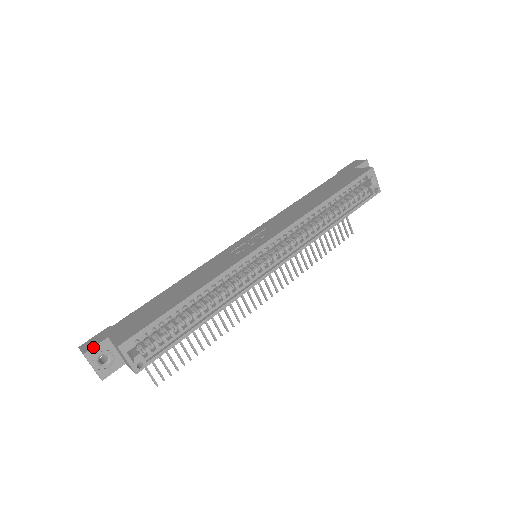
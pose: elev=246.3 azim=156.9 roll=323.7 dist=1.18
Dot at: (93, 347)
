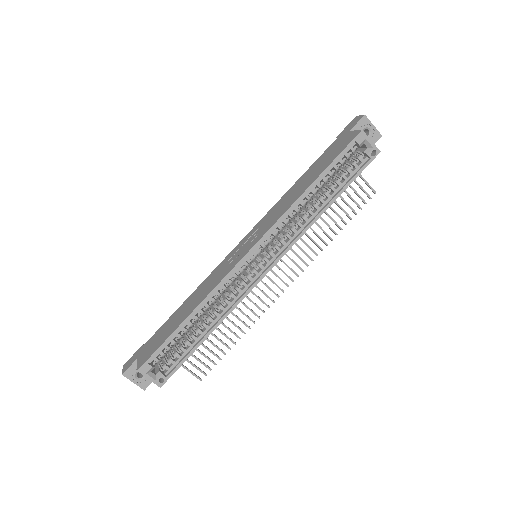
Dot at: (128, 368)
